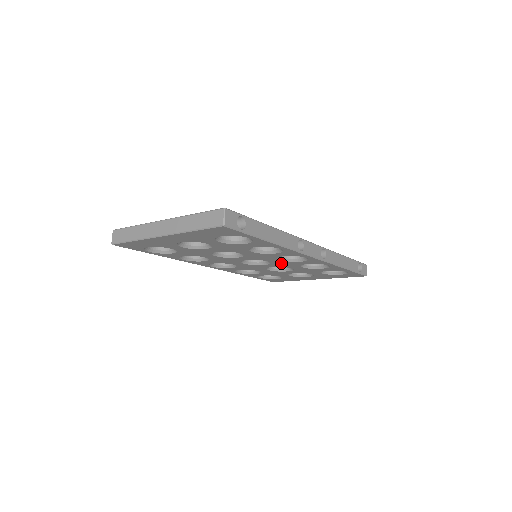
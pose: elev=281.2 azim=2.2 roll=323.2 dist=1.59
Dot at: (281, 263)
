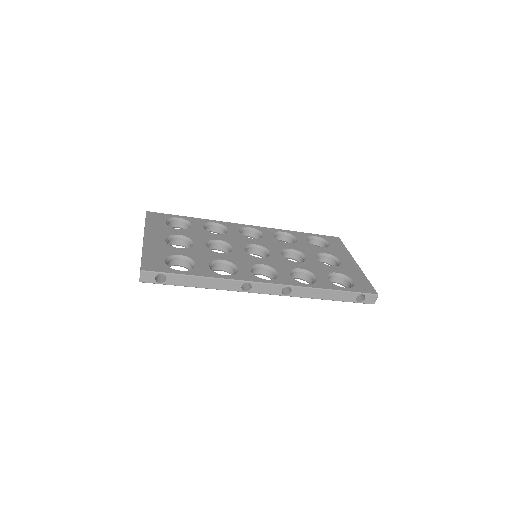
Dot at: occluded
